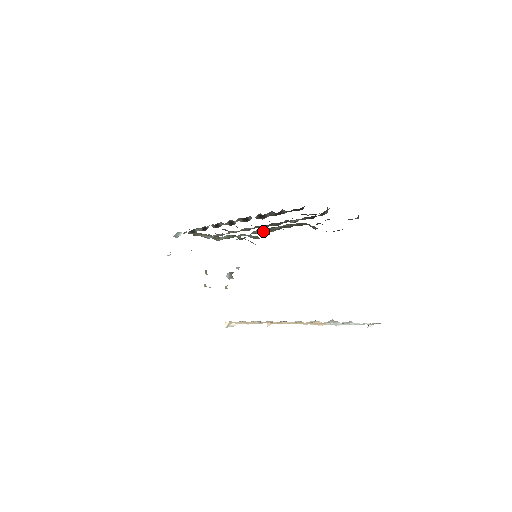
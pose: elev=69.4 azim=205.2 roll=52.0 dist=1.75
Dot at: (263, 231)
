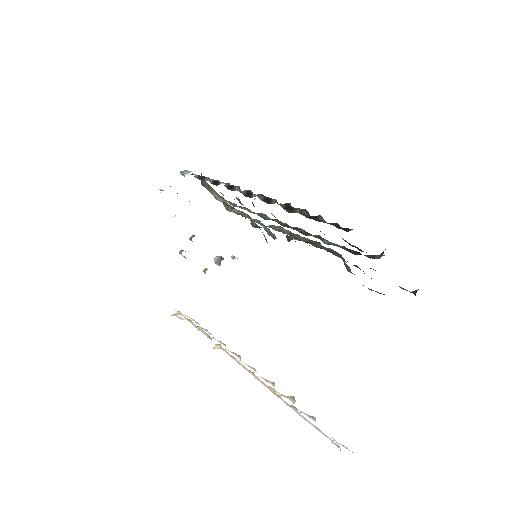
Dot at: (283, 231)
